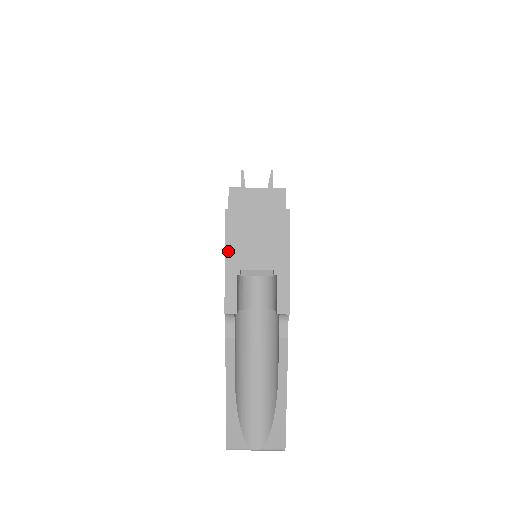
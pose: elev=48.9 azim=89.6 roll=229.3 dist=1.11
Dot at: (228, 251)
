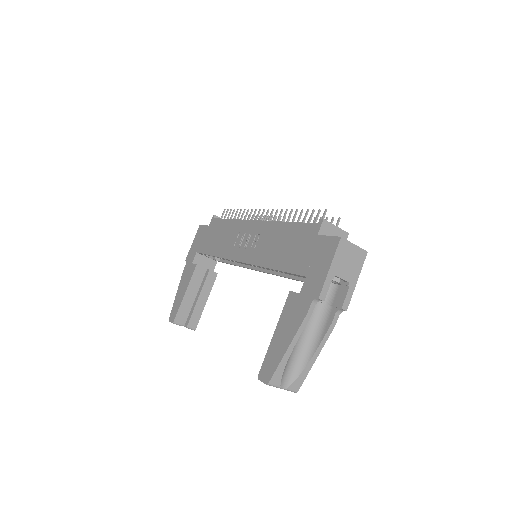
Dot at: (334, 262)
